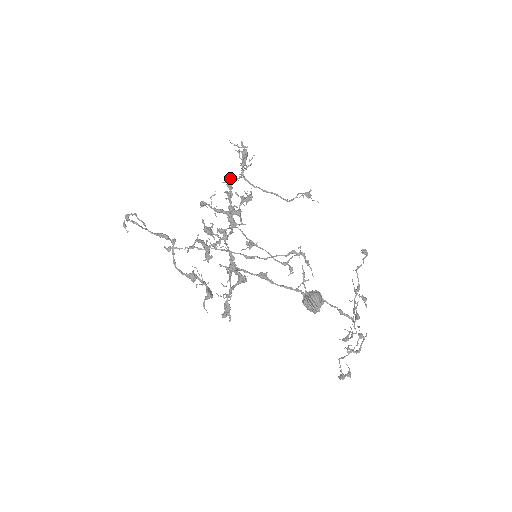
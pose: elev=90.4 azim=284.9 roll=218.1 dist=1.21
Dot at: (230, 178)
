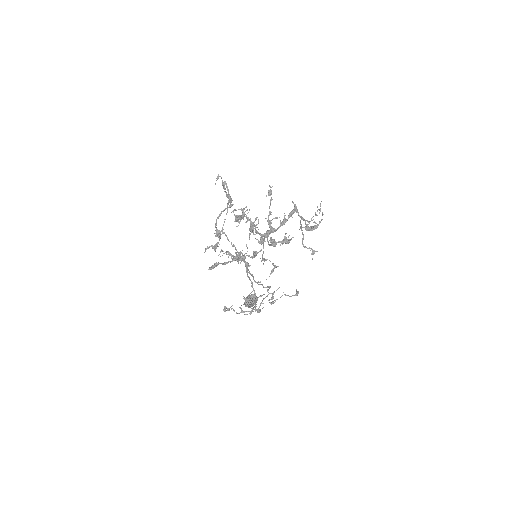
Dot at: (297, 210)
